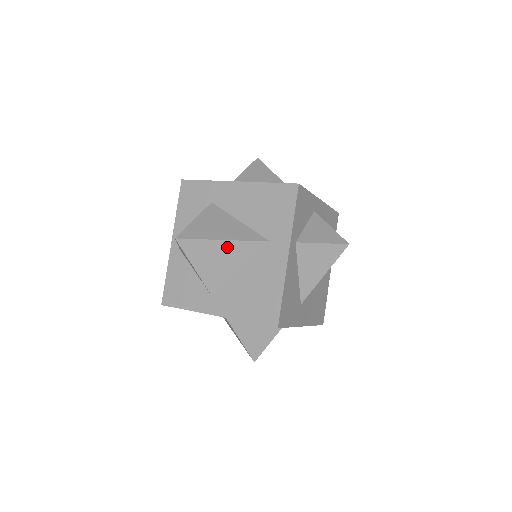
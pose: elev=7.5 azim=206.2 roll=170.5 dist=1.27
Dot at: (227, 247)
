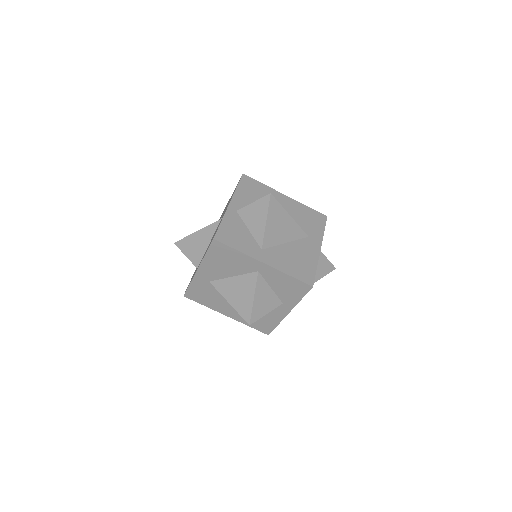
Dot at: (289, 222)
